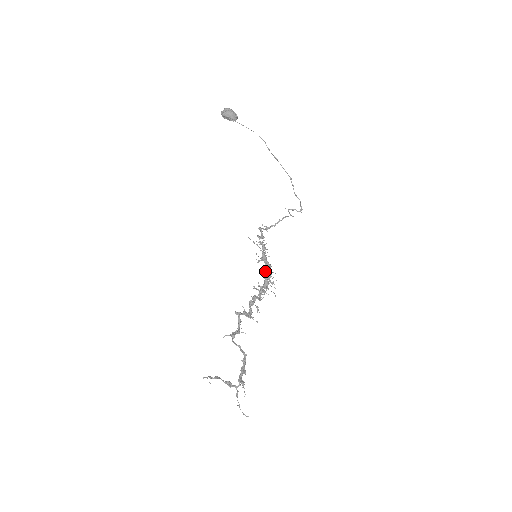
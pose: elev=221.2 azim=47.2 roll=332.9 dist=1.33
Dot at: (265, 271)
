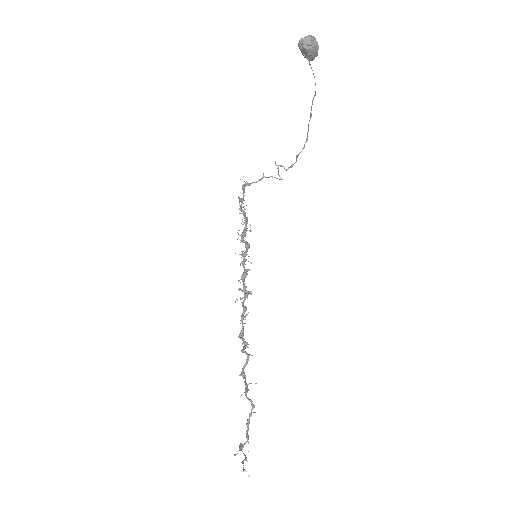
Dot at: (242, 254)
